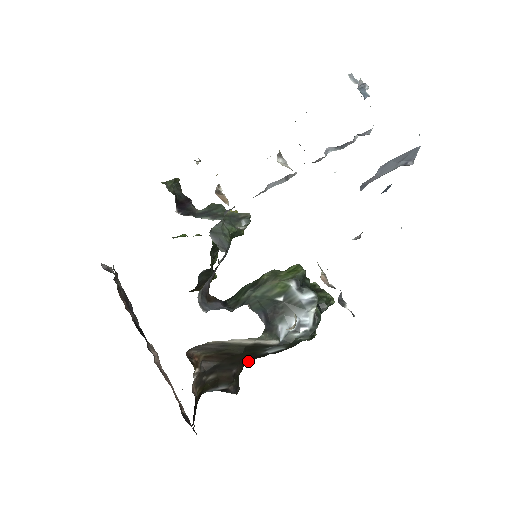
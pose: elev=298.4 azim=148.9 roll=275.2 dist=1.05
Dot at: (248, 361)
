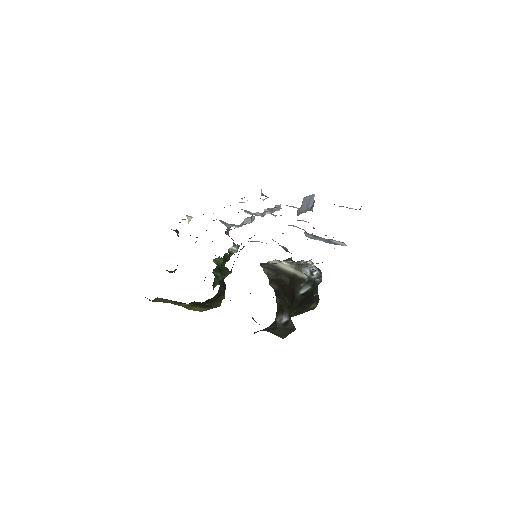
Dot at: (291, 302)
